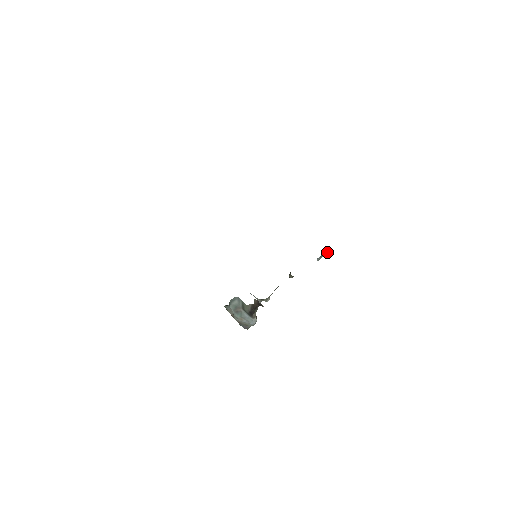
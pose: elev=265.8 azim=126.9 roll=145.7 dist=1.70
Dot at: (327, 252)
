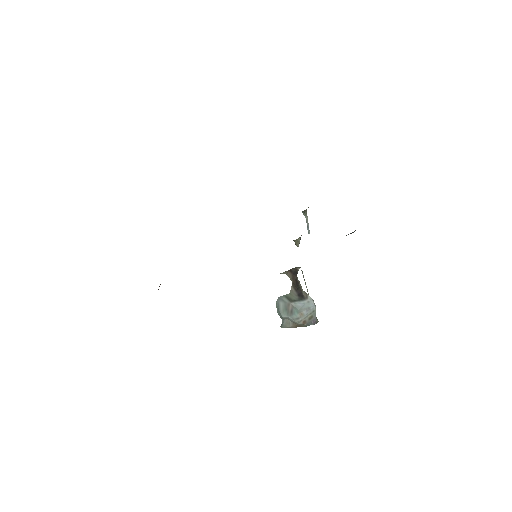
Dot at: (306, 216)
